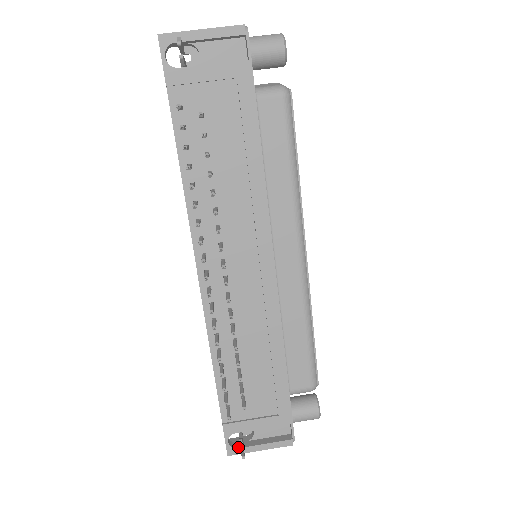
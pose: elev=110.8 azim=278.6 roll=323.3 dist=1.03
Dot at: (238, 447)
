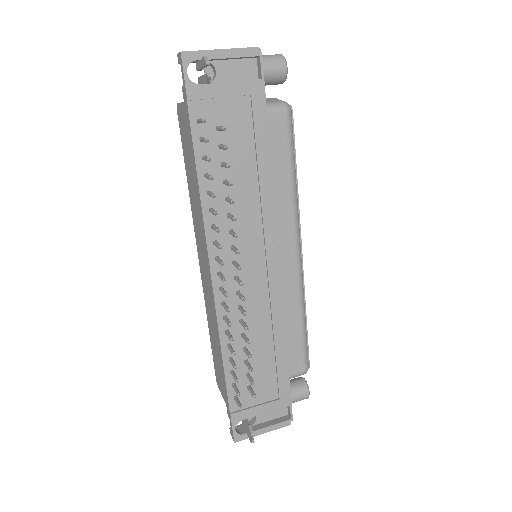
Dot at: (244, 433)
